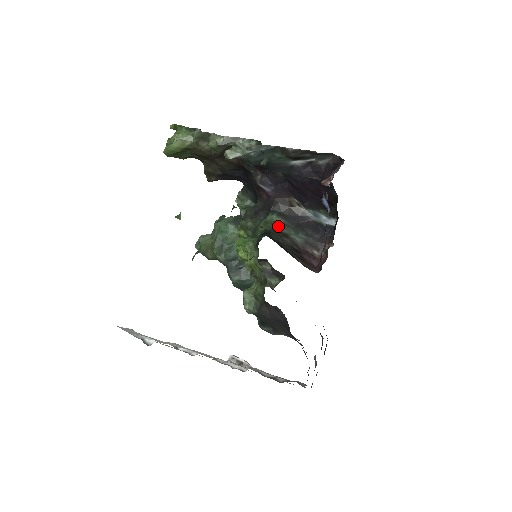
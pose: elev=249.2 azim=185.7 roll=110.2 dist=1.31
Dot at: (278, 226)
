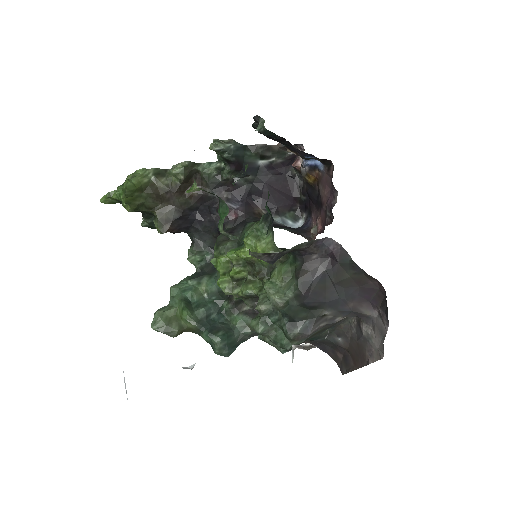
Dot at: occluded
